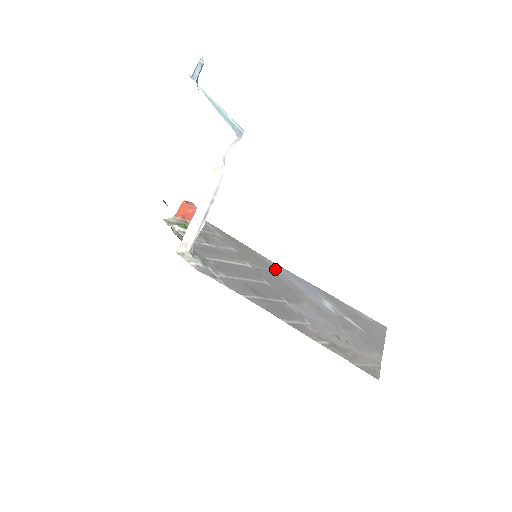
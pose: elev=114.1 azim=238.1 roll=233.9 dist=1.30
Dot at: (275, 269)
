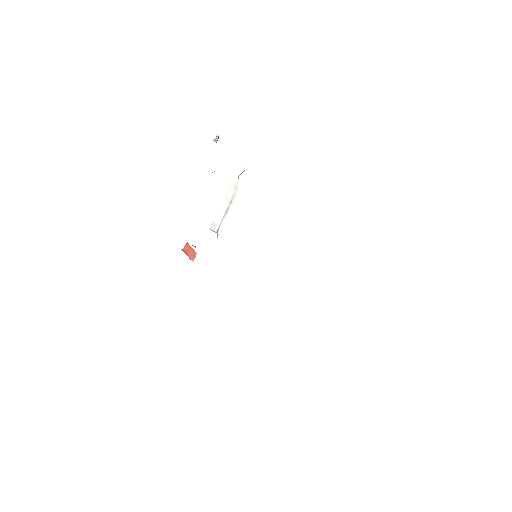
Dot at: occluded
